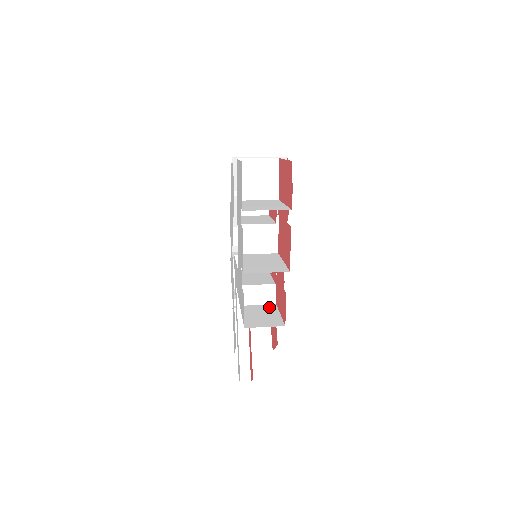
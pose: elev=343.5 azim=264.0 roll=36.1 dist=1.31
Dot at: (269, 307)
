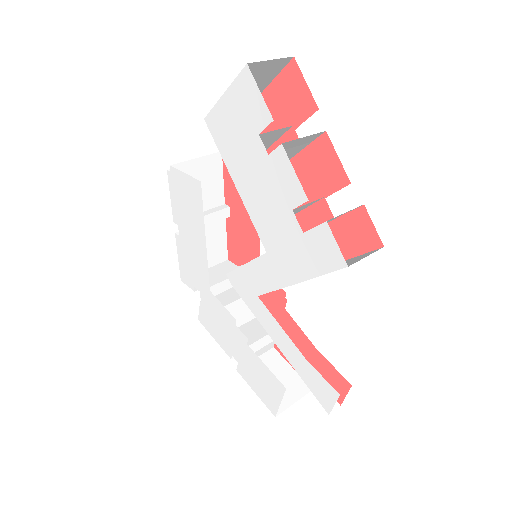
Dot at: occluded
